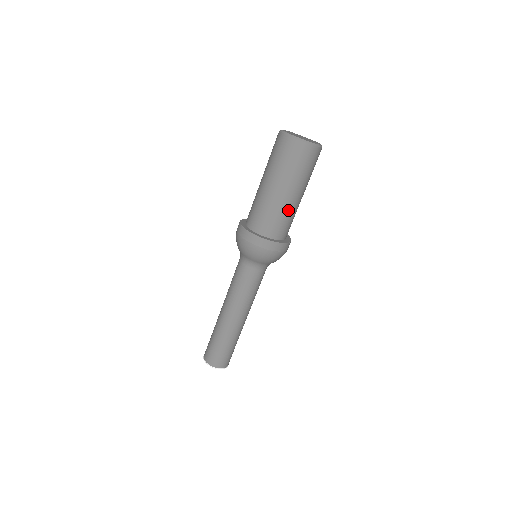
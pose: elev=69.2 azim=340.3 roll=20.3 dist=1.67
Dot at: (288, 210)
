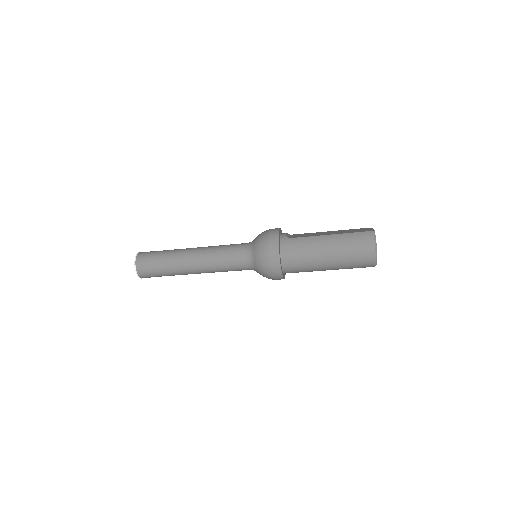
Dot at: occluded
